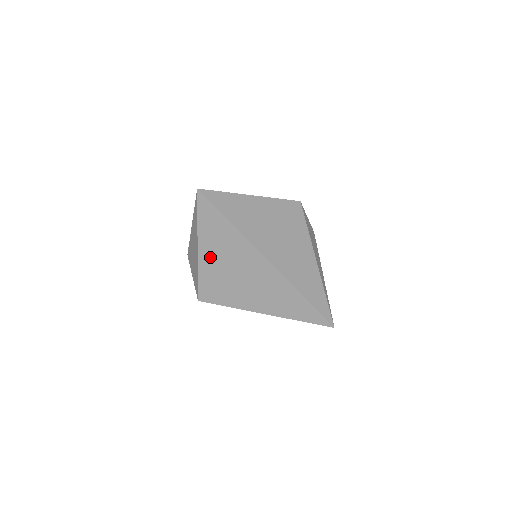
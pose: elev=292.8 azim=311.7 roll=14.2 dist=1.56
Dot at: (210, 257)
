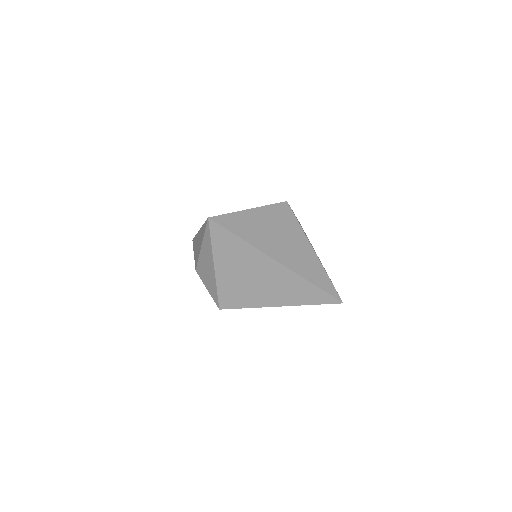
Dot at: (227, 272)
